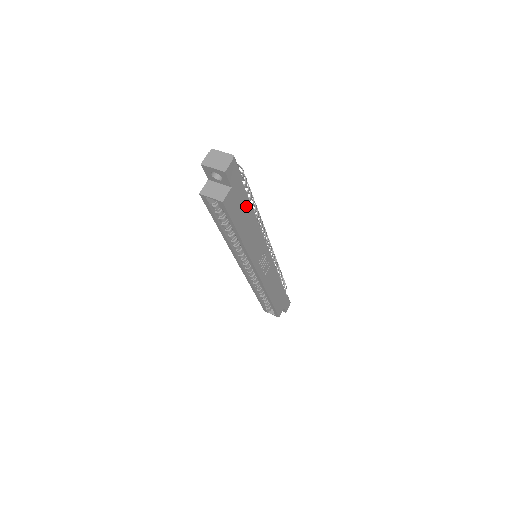
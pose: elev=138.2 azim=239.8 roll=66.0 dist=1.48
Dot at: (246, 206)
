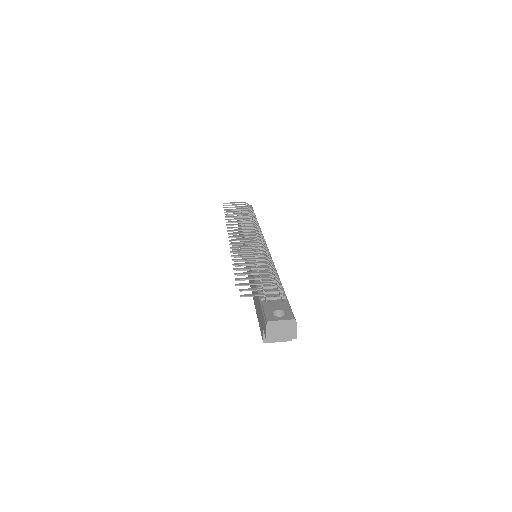
Dot at: occluded
